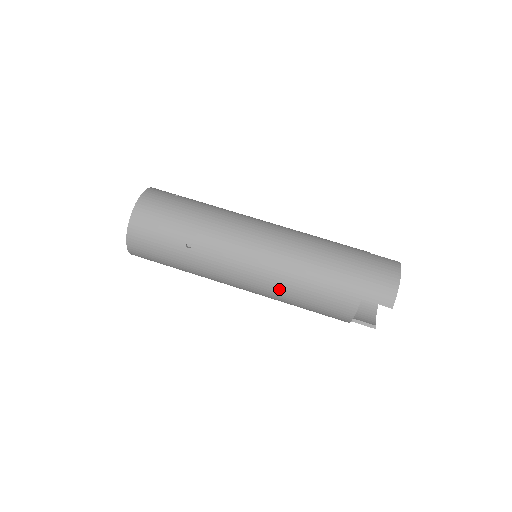
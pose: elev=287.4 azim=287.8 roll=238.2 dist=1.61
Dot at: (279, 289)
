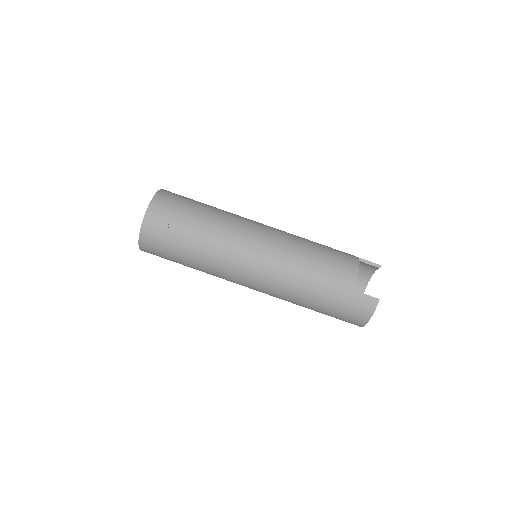
Dot at: occluded
